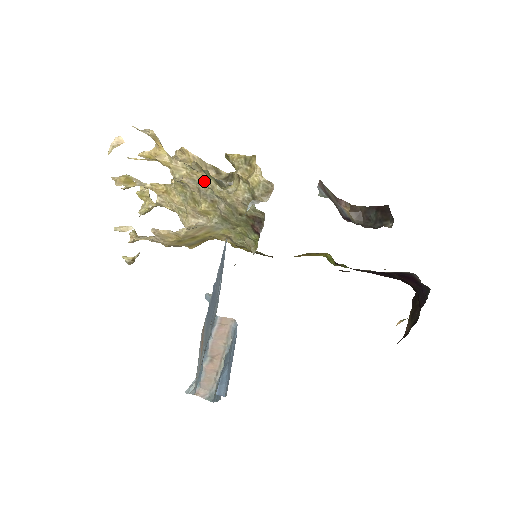
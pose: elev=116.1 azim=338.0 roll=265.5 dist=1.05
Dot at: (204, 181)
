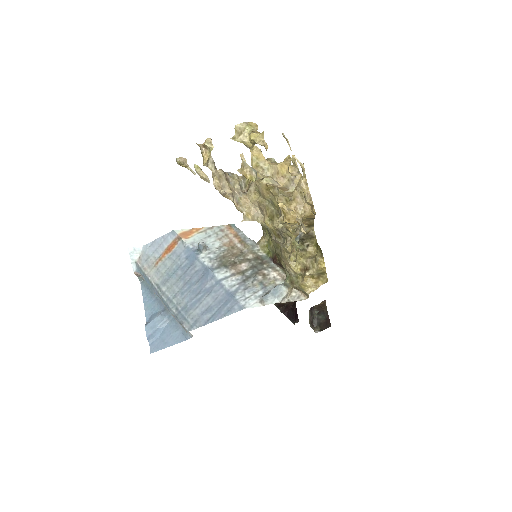
Dot at: (291, 236)
